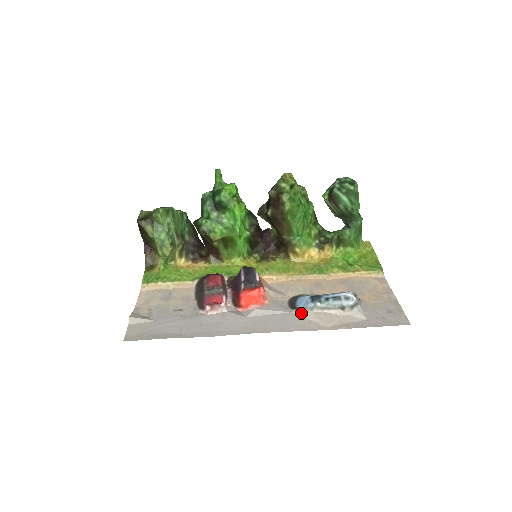
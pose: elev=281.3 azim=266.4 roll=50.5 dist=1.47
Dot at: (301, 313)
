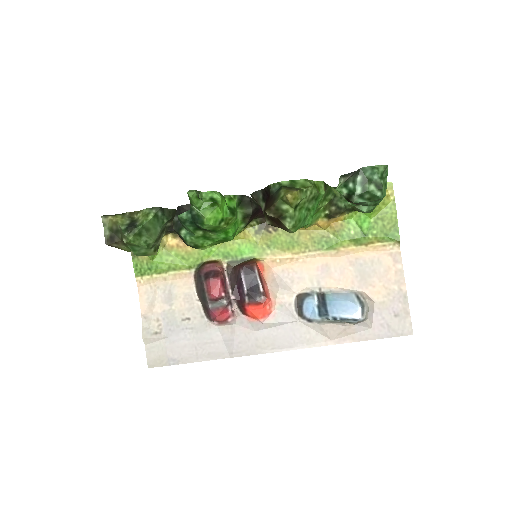
Dot at: (308, 324)
